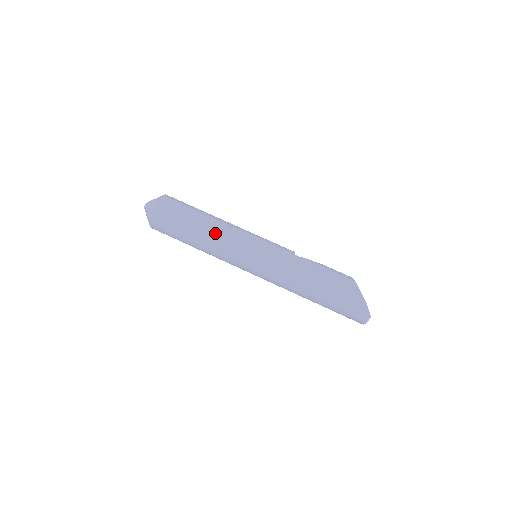
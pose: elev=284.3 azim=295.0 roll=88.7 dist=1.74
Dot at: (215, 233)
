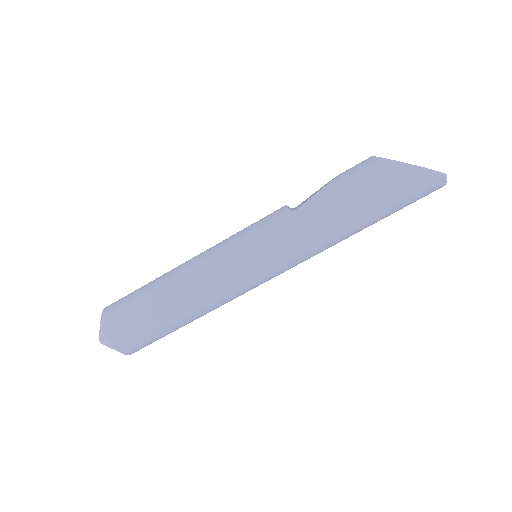
Dot at: (193, 294)
